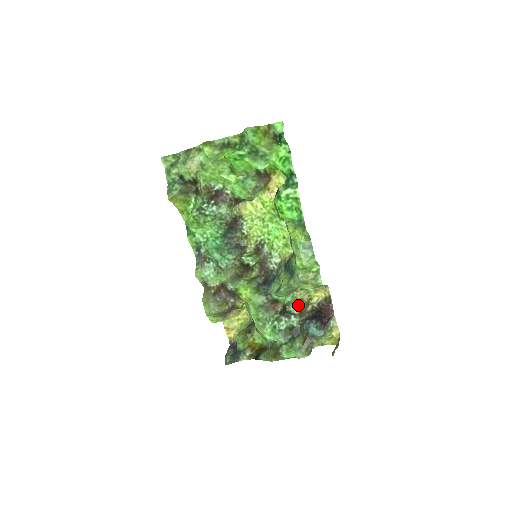
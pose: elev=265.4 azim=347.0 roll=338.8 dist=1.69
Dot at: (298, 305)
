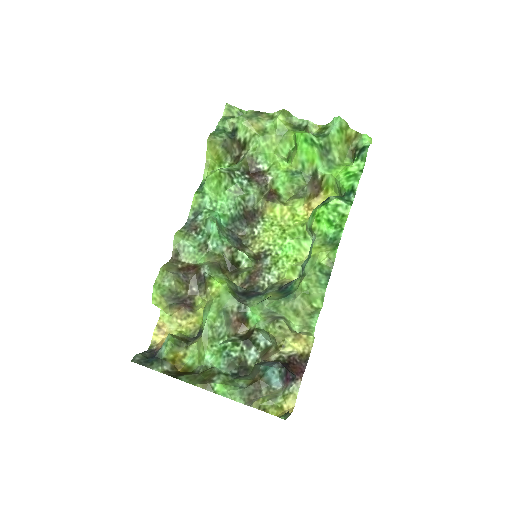
Dot at: (269, 337)
